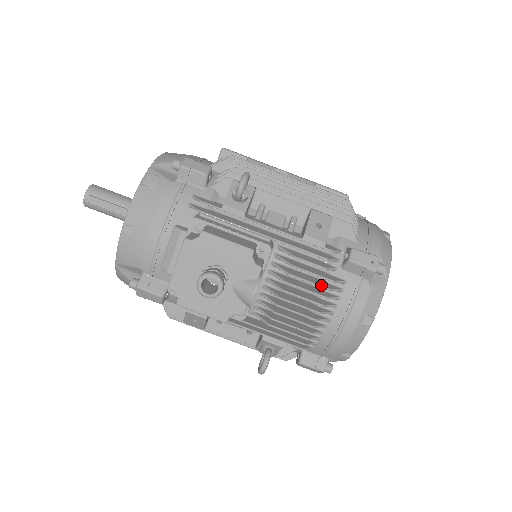
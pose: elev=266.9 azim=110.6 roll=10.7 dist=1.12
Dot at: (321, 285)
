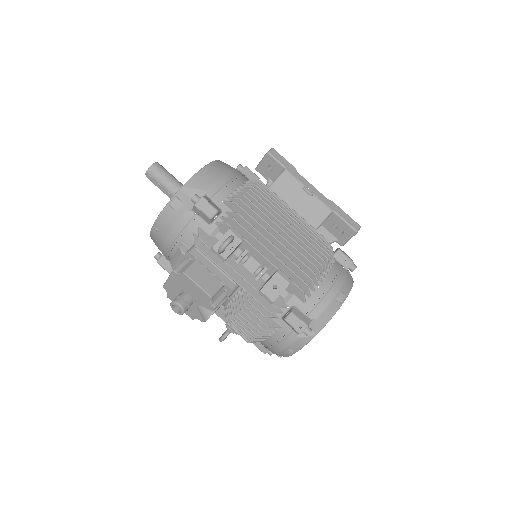
Dot at: (259, 325)
